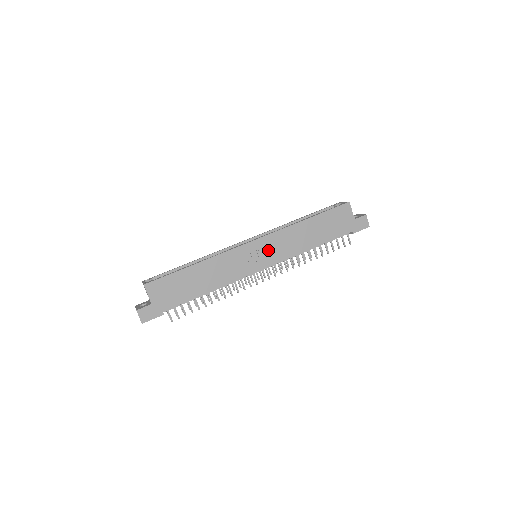
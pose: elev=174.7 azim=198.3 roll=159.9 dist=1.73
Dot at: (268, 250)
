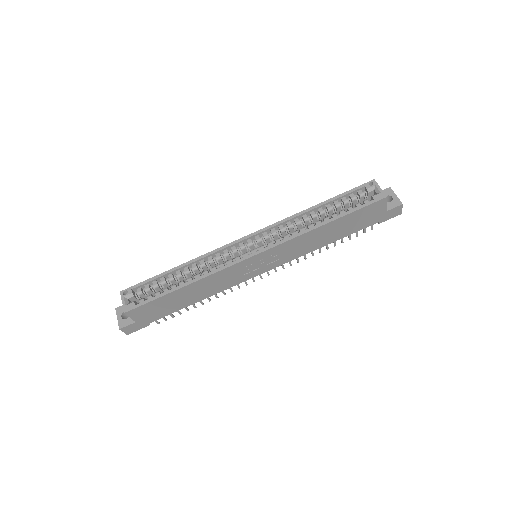
Dot at: (272, 258)
